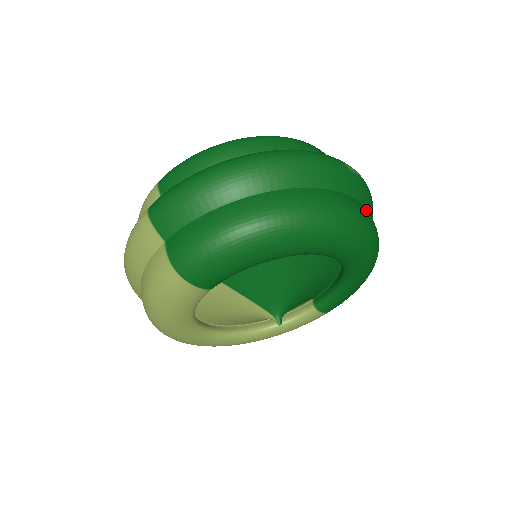
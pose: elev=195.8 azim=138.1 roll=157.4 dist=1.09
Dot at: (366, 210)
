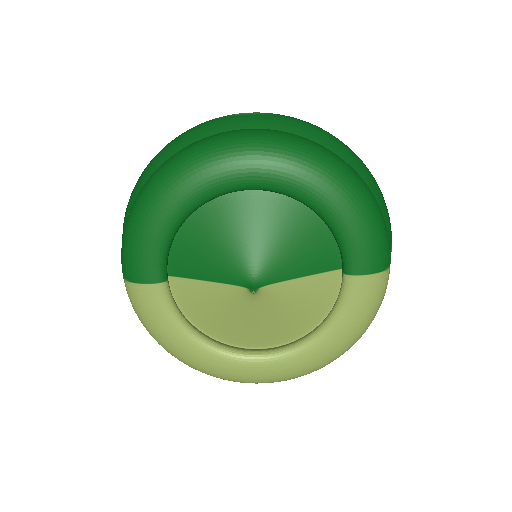
Dot at: (273, 130)
